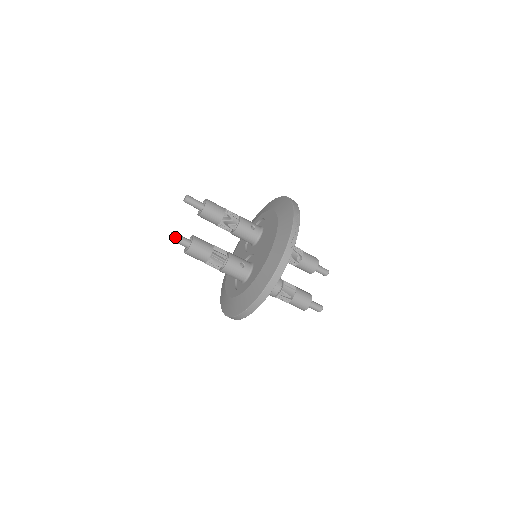
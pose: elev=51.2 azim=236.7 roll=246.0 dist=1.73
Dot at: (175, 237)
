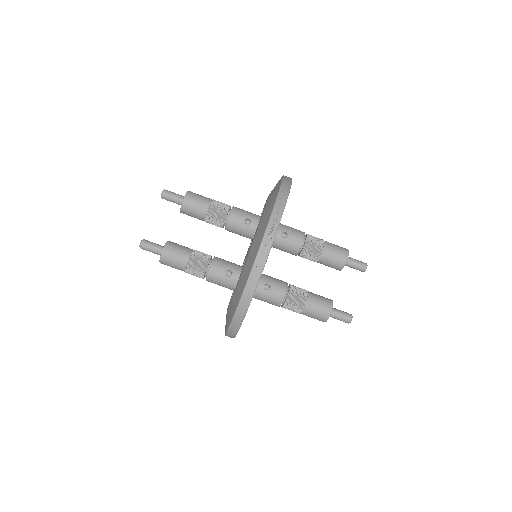
Dot at: (145, 246)
